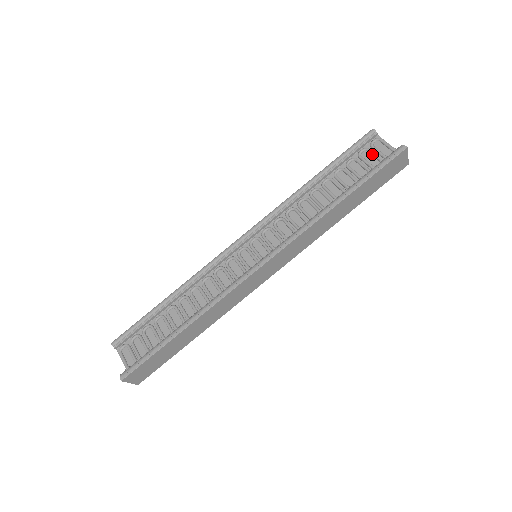
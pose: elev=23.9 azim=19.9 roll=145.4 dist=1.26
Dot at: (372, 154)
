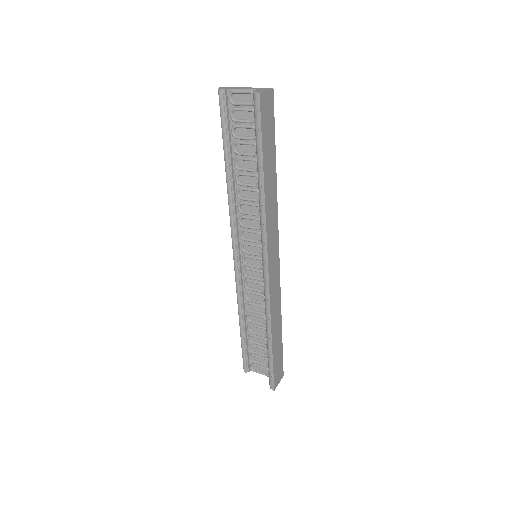
Dot at: (241, 111)
